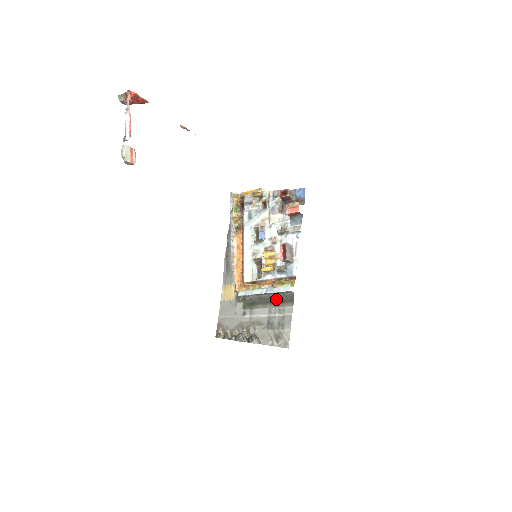
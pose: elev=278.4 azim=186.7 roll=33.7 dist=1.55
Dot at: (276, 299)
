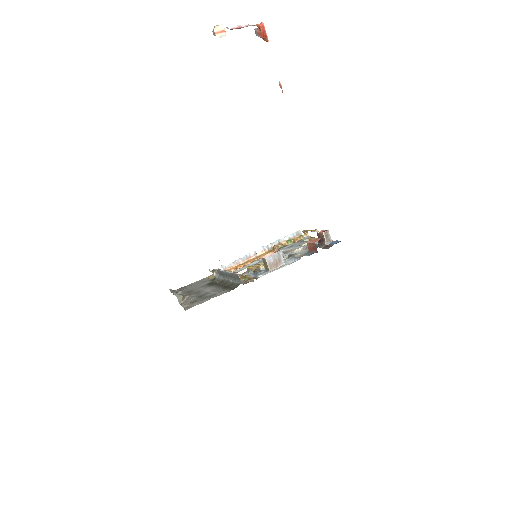
Dot at: (228, 285)
